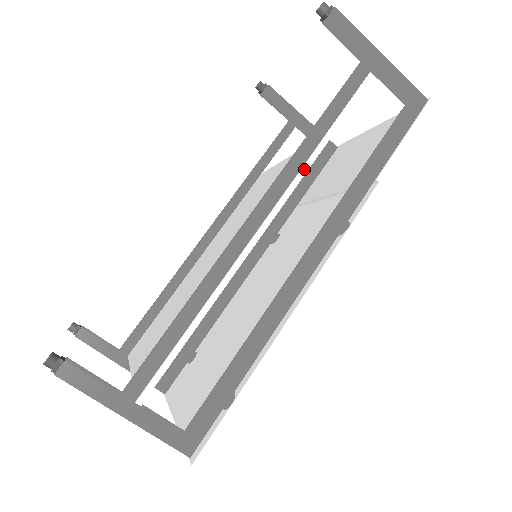
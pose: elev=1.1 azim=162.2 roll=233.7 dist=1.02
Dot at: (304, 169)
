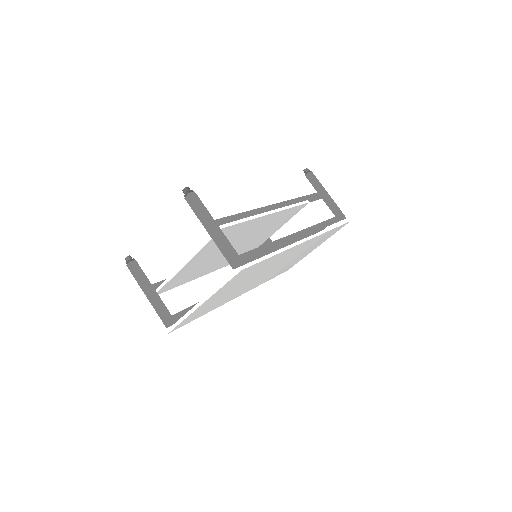
Dot at: (299, 204)
